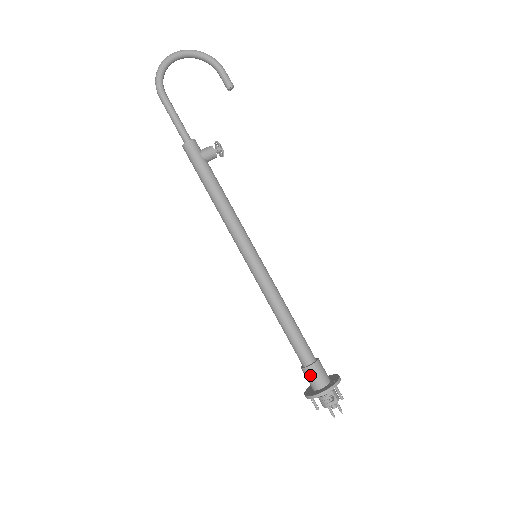
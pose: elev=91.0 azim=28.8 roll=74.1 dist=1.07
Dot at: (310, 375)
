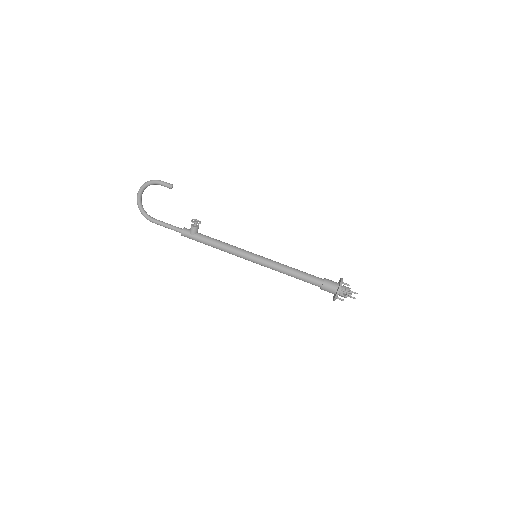
Dot at: occluded
